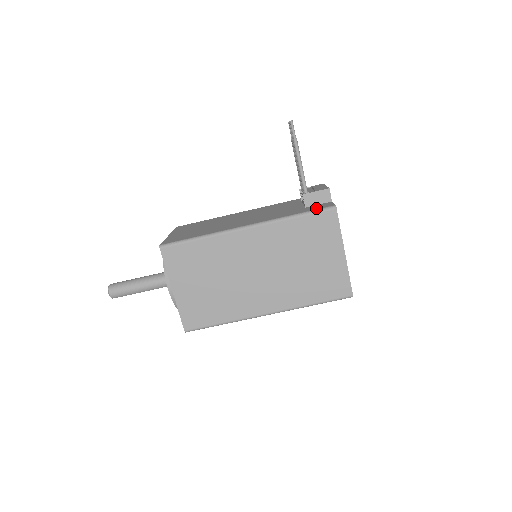
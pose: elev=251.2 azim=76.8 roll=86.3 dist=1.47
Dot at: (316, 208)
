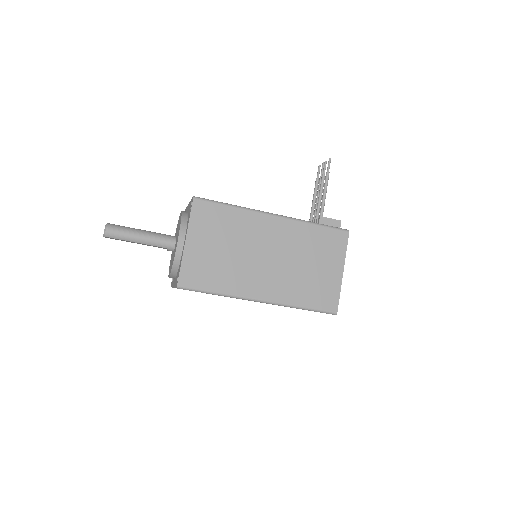
Dot at: occluded
